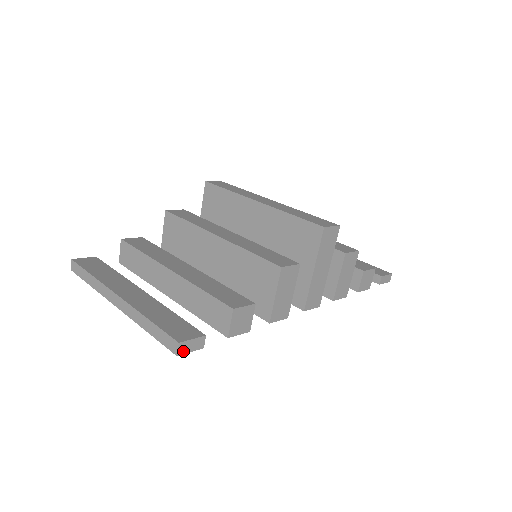
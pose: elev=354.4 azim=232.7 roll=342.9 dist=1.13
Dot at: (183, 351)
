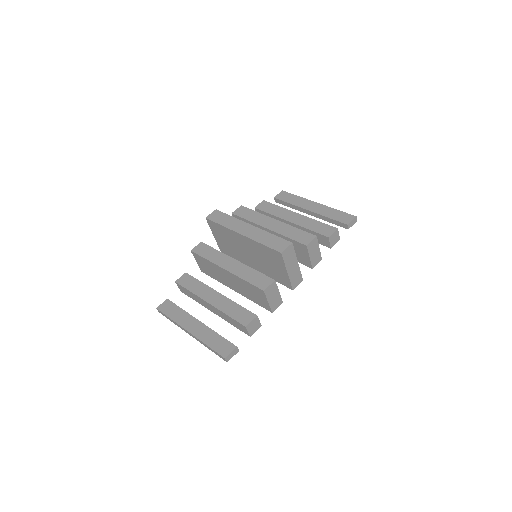
Dot at: (229, 359)
